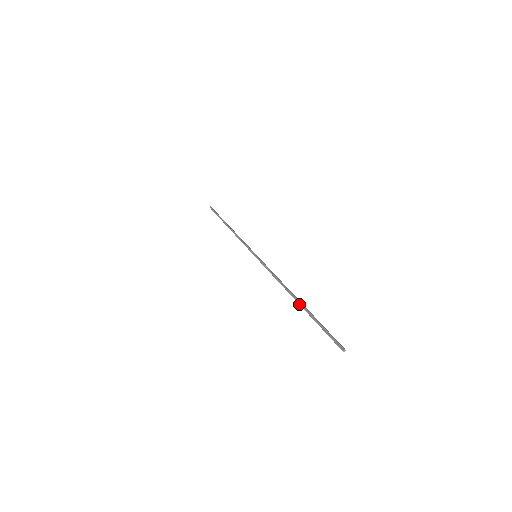
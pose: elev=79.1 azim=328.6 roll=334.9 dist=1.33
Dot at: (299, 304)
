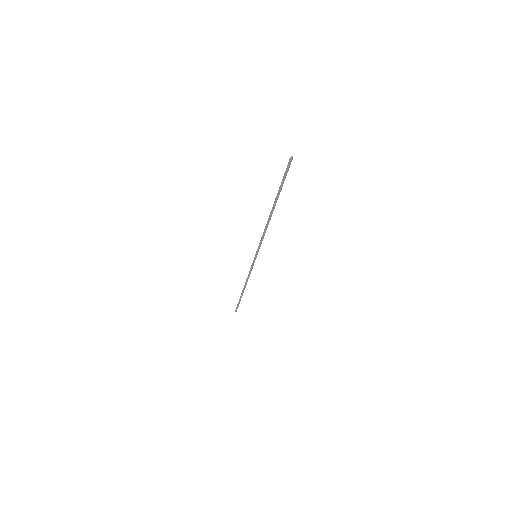
Dot at: (273, 204)
